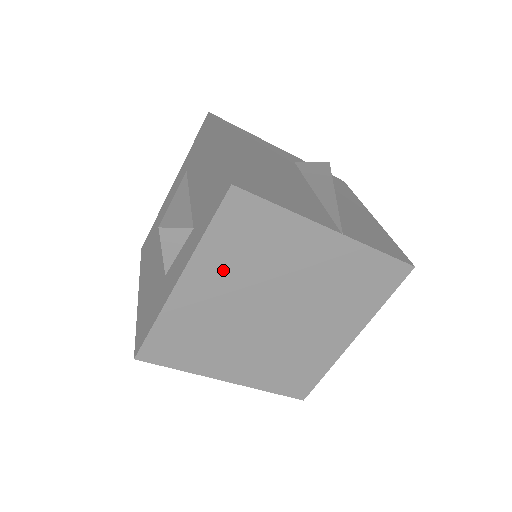
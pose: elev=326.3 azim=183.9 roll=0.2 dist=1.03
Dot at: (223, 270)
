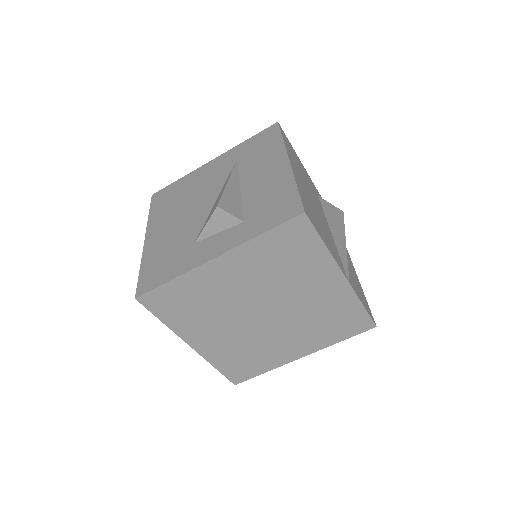
Dot at: (253, 266)
